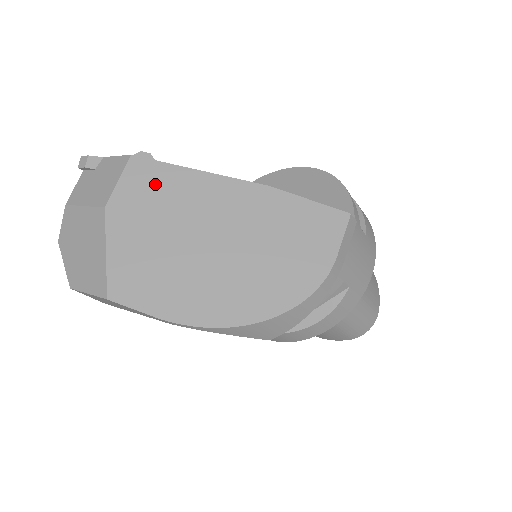
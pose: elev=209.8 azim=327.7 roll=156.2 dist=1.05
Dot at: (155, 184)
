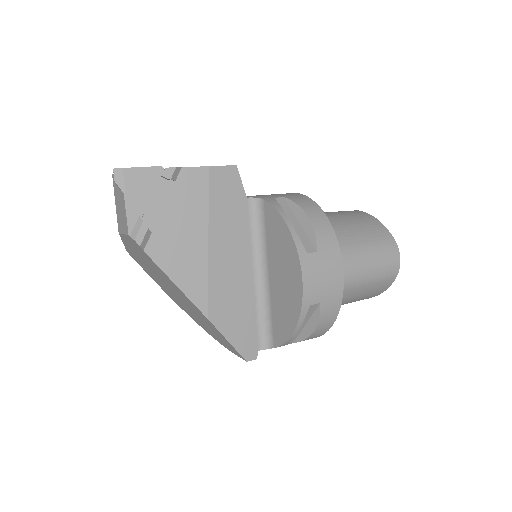
Dot at: (144, 256)
